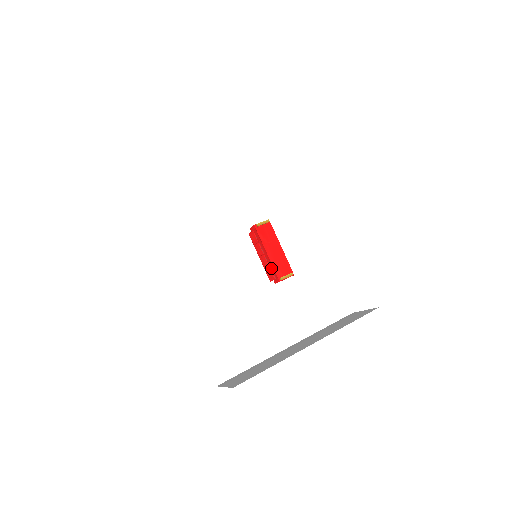
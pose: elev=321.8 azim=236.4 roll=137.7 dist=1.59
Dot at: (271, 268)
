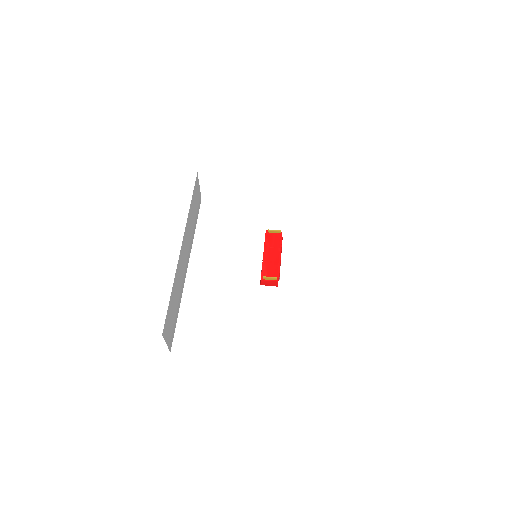
Dot at: occluded
